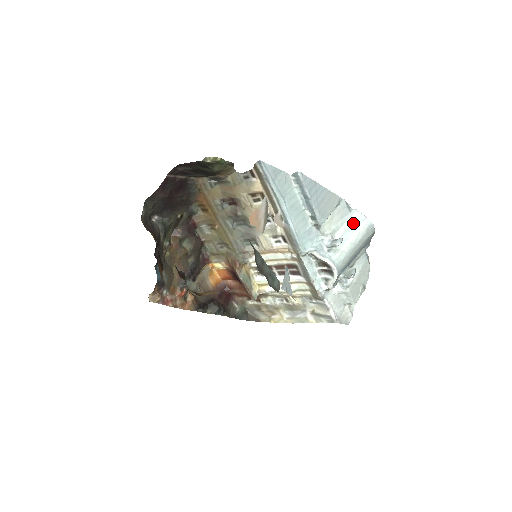
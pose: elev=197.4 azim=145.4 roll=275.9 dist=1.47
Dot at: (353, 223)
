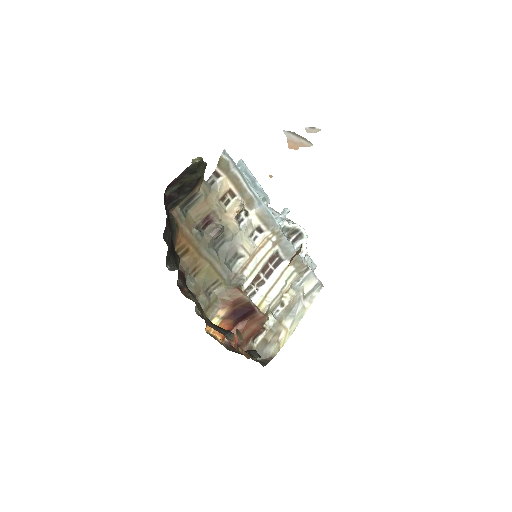
Dot at: occluded
